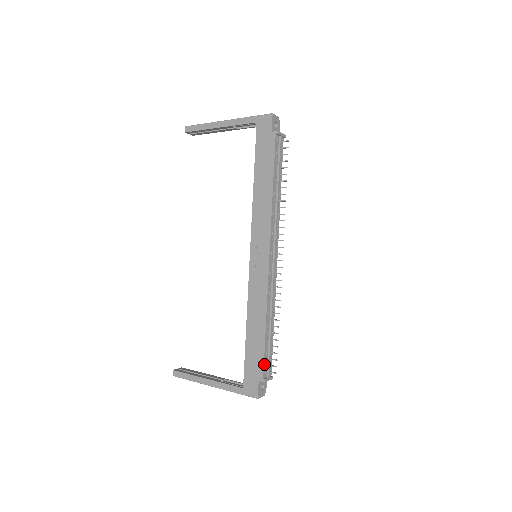
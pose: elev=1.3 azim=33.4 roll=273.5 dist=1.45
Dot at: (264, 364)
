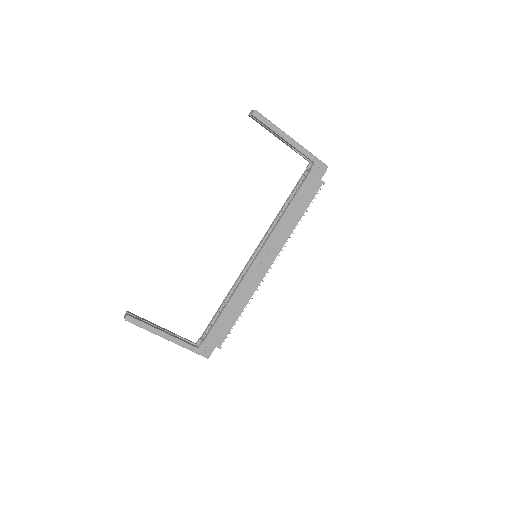
Dot at: (226, 336)
